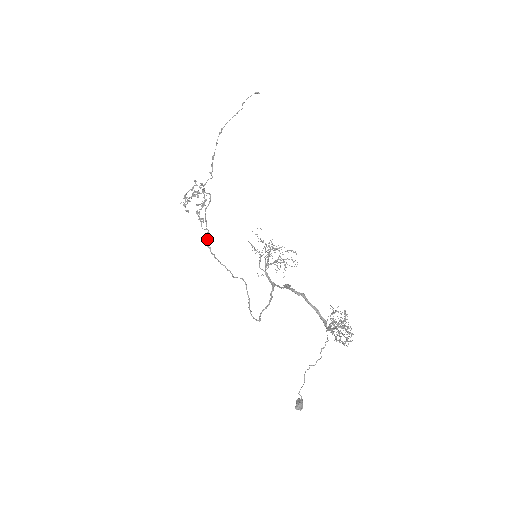
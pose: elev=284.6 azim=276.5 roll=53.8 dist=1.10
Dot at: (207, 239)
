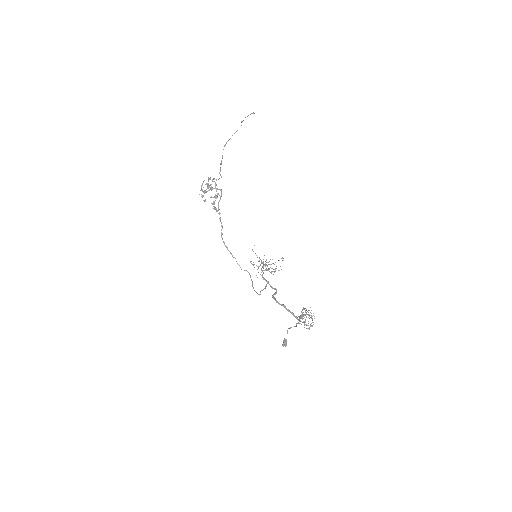
Dot at: (222, 234)
